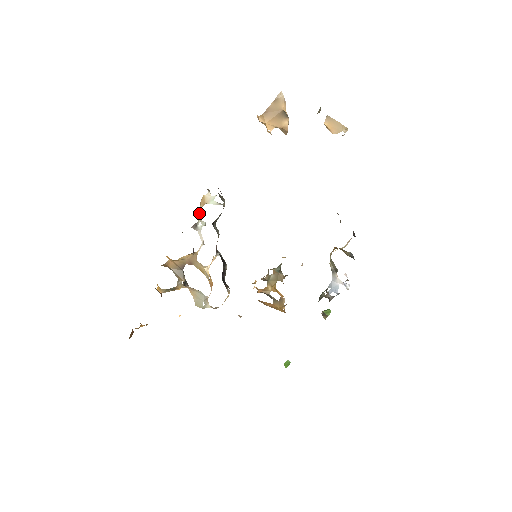
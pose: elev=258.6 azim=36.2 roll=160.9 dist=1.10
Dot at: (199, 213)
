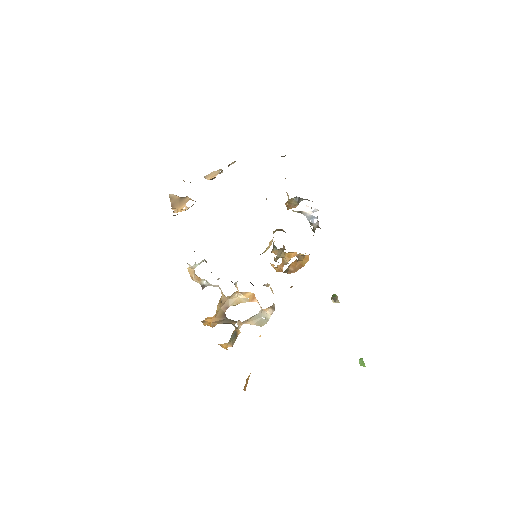
Dot at: (197, 281)
